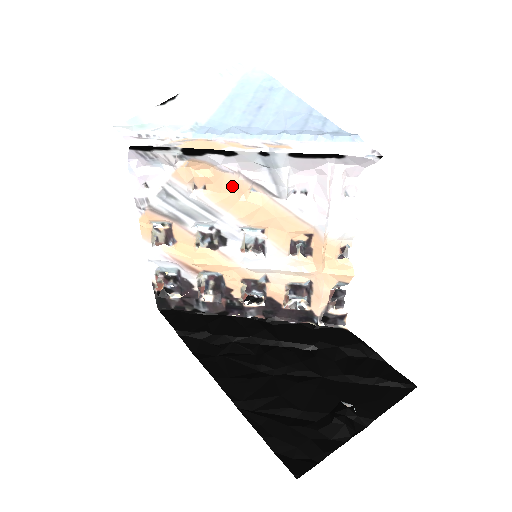
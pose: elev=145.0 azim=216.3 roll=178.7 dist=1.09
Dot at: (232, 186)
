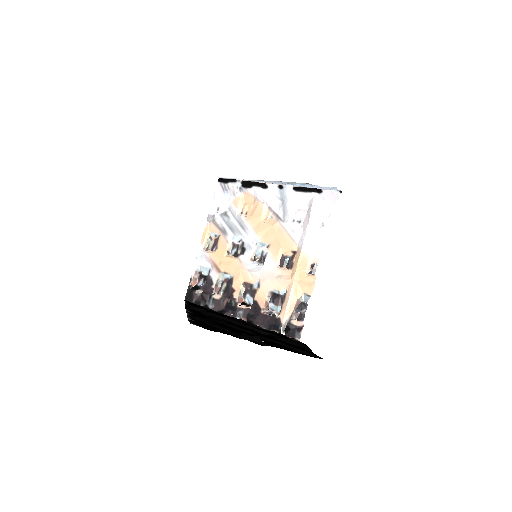
Dot at: (260, 211)
